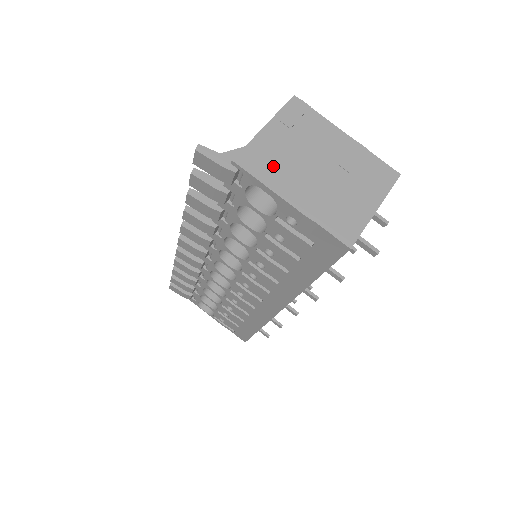
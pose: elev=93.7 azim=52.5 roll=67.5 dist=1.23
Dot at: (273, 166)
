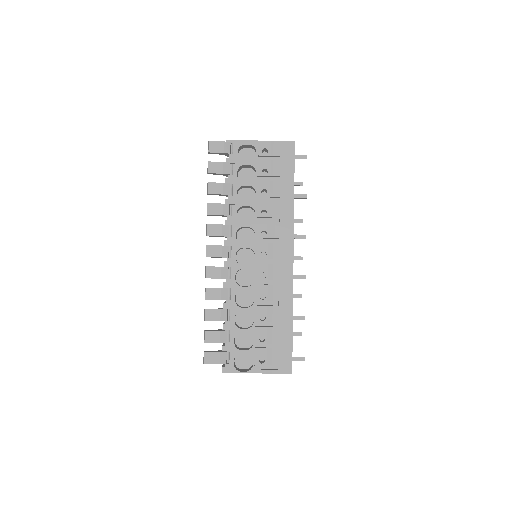
Dot at: occluded
